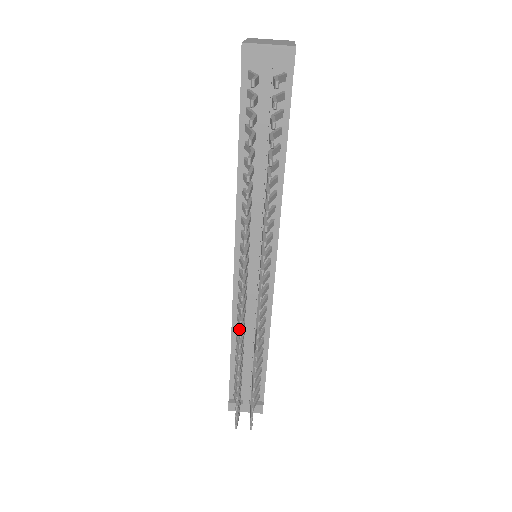
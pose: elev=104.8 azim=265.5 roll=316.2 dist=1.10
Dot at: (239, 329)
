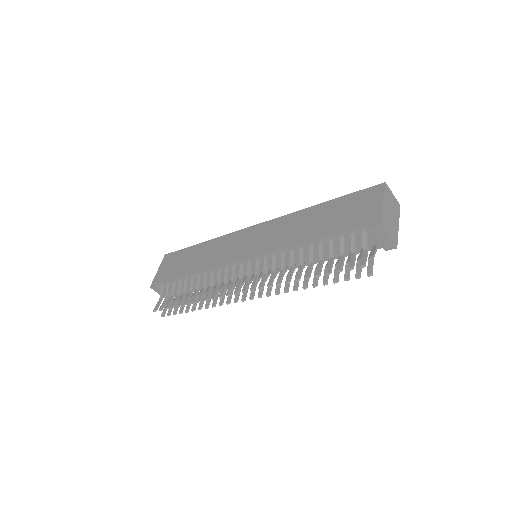
Dot at: (207, 277)
